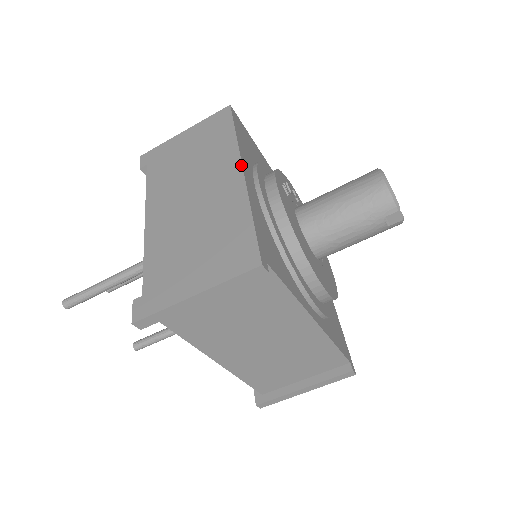
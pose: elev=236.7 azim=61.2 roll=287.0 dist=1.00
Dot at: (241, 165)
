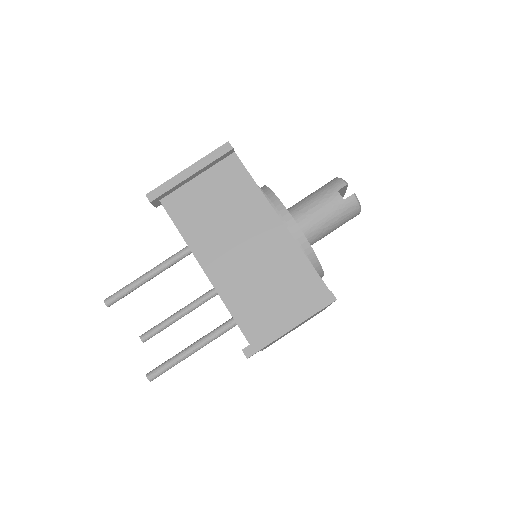
Dot at: occluded
